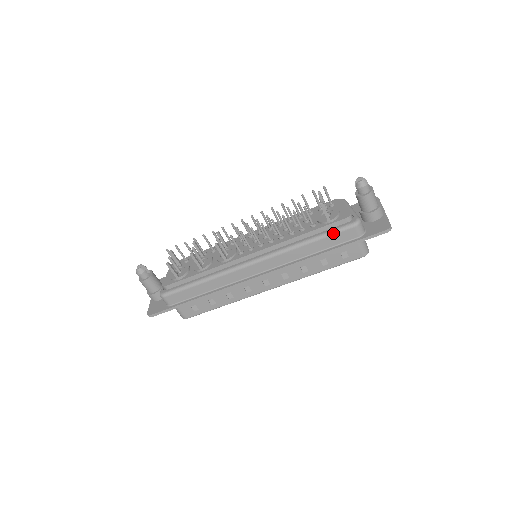
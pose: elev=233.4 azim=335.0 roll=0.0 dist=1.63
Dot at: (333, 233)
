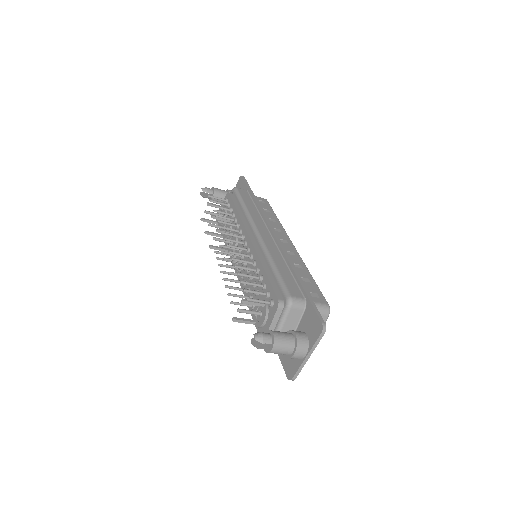
Dot at: occluded
